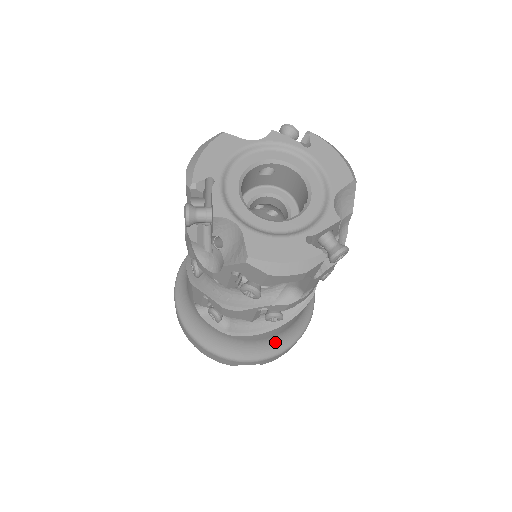
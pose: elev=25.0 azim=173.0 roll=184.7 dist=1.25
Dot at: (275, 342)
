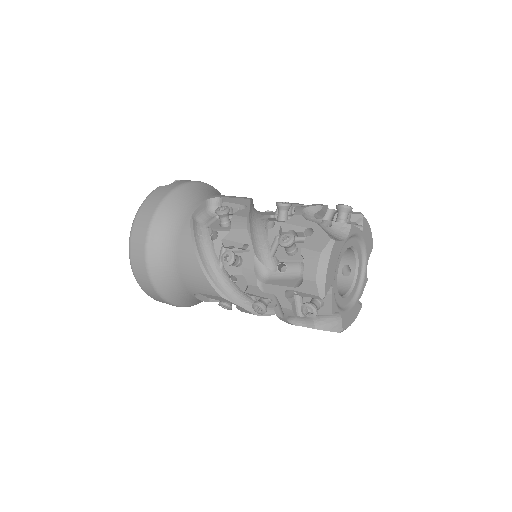
Dot at: occluded
